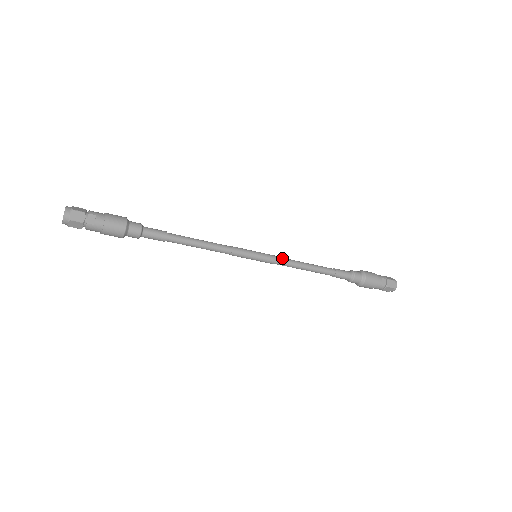
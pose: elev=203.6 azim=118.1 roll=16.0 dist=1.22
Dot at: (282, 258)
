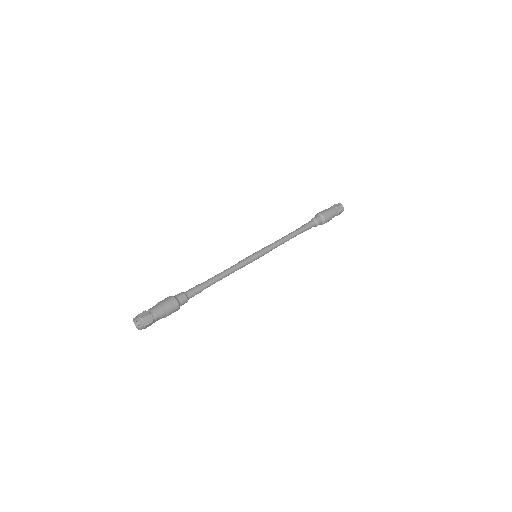
Dot at: (273, 248)
